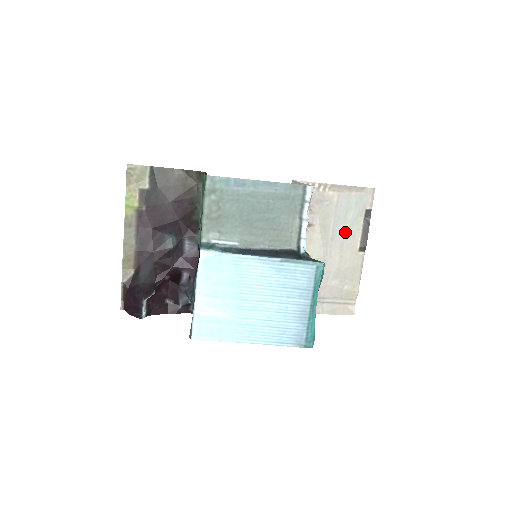
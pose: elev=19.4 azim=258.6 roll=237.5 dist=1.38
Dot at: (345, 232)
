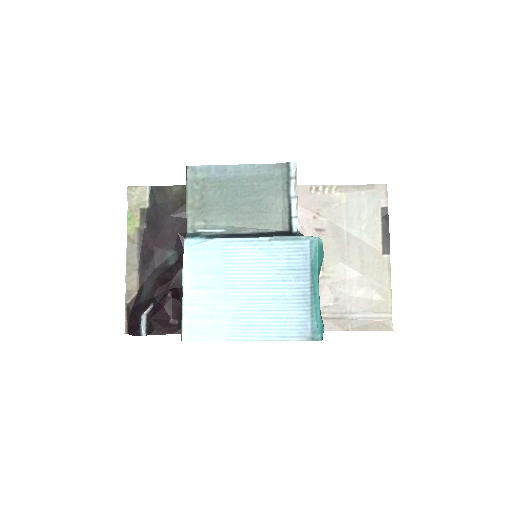
Dot at: (362, 234)
